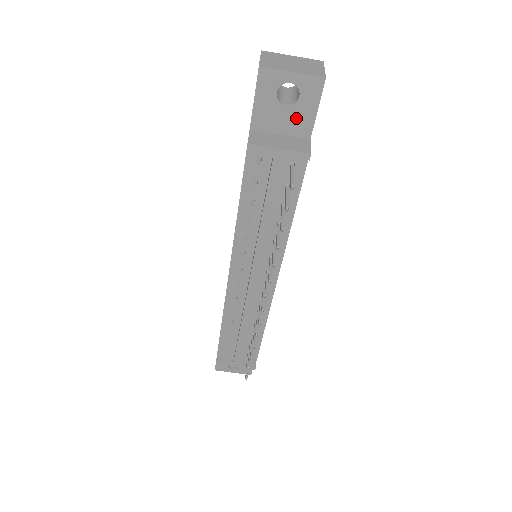
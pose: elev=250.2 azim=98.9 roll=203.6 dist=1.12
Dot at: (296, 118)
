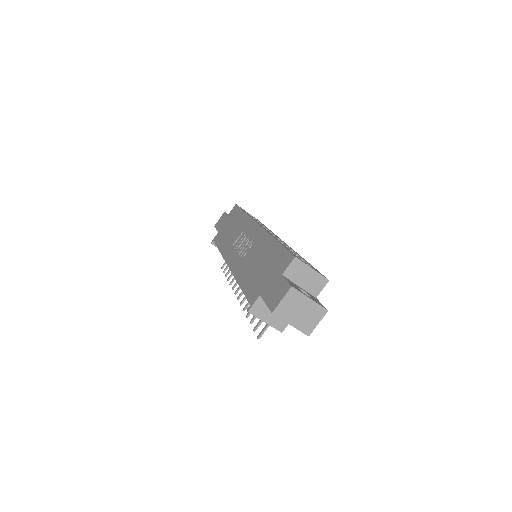
Dot at: occluded
